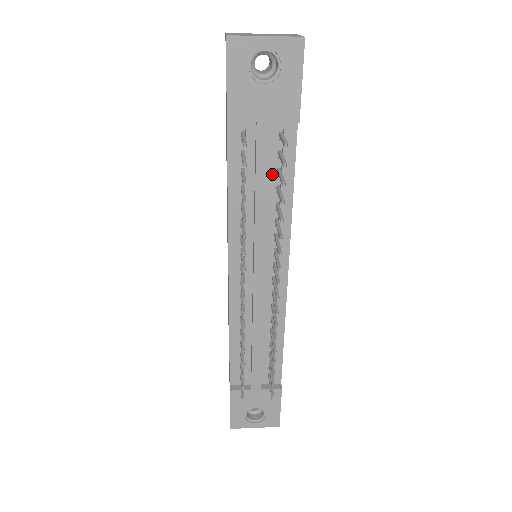
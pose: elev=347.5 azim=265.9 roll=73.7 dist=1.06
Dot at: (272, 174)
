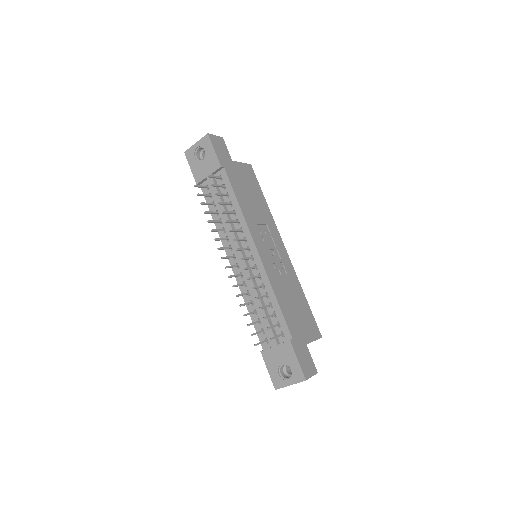
Dot at: (225, 198)
